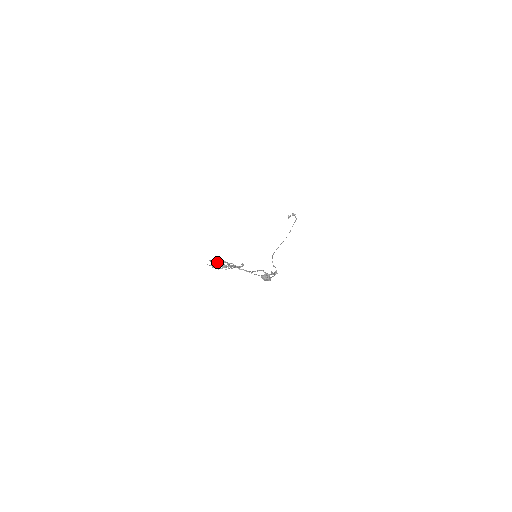
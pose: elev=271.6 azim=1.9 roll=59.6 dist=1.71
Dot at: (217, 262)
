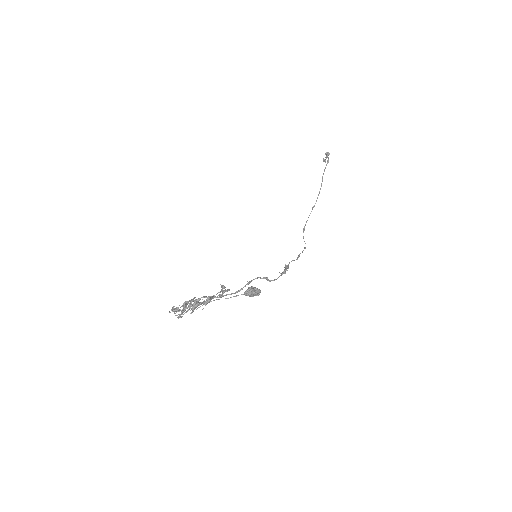
Dot at: (184, 306)
